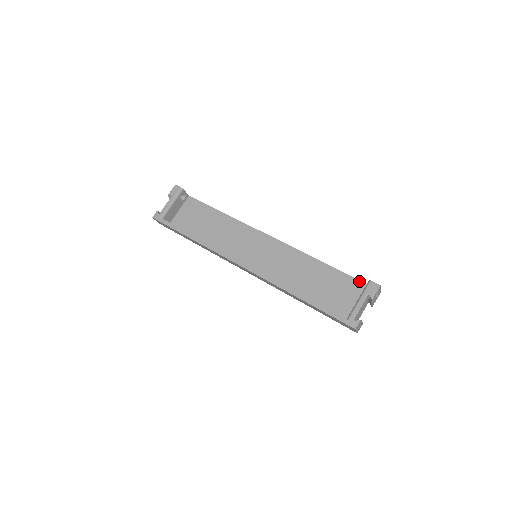
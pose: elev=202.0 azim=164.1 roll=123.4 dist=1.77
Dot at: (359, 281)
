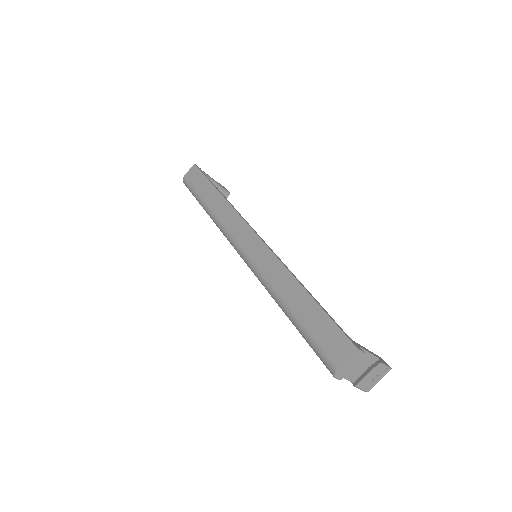
Dot at: occluded
